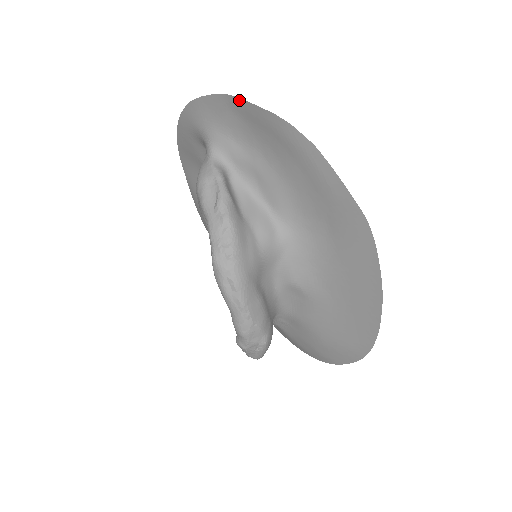
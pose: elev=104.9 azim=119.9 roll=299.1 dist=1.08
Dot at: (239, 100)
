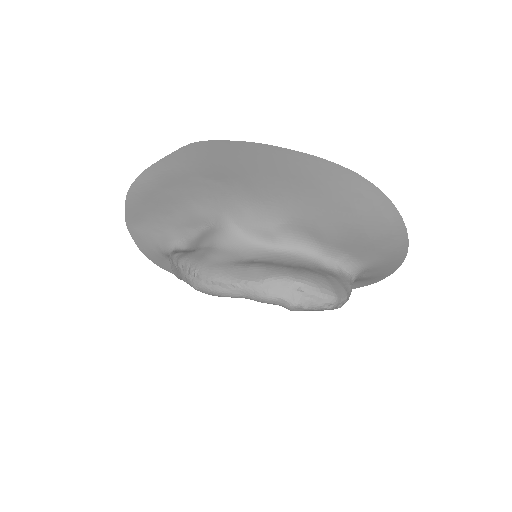
Dot at: (127, 218)
